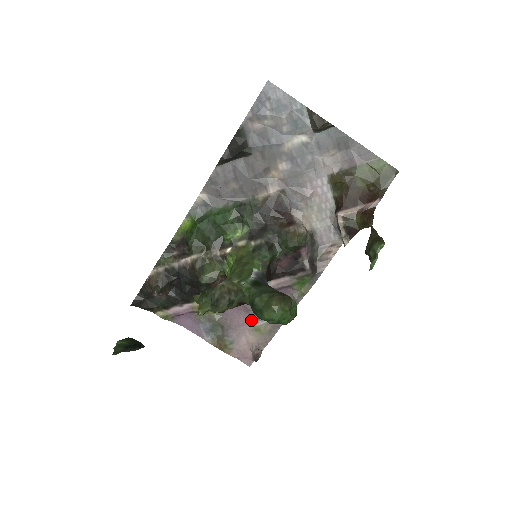
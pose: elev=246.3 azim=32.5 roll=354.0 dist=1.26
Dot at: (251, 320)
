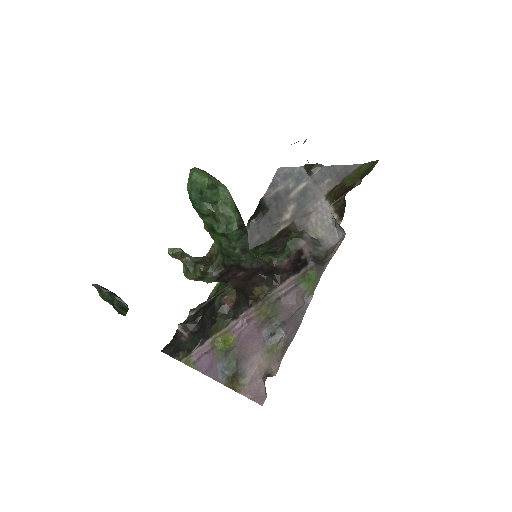
Dot at: (264, 342)
